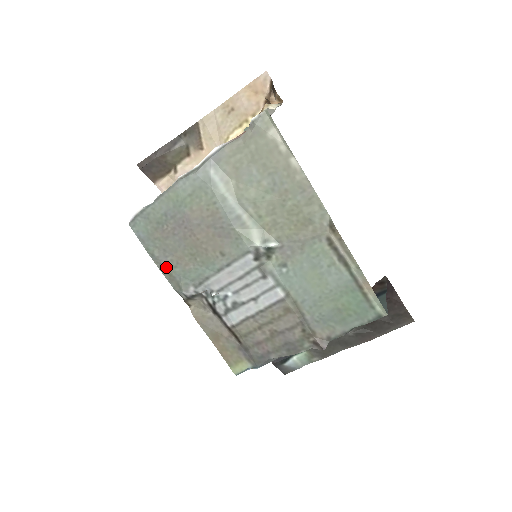
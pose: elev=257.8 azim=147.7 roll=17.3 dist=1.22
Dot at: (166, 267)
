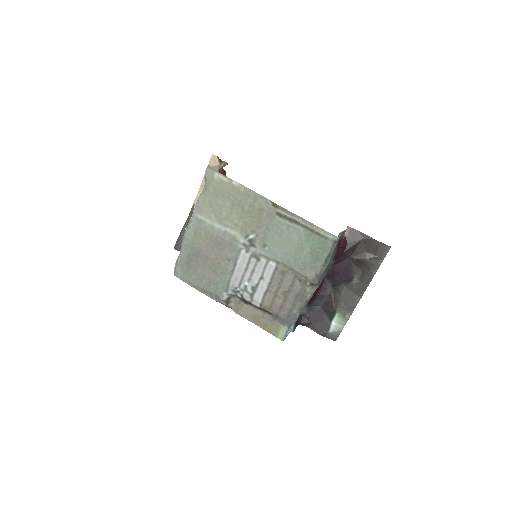
Dot at: (205, 289)
